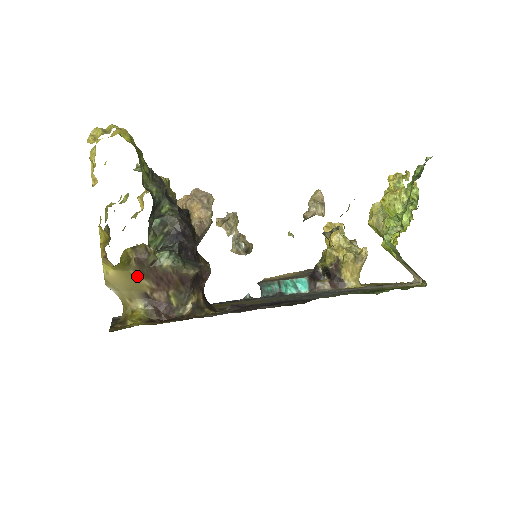
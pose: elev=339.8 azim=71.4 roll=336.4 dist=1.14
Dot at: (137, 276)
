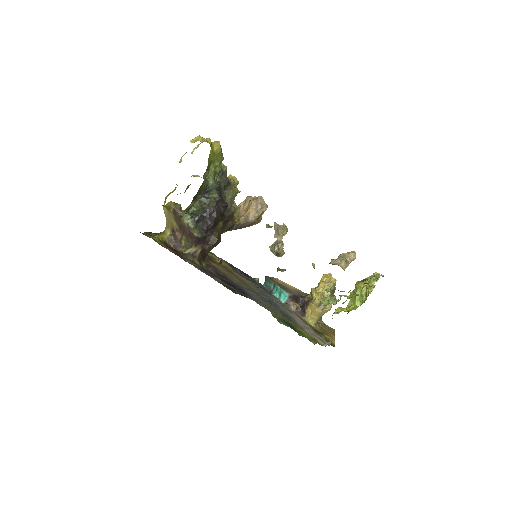
Dot at: (173, 218)
